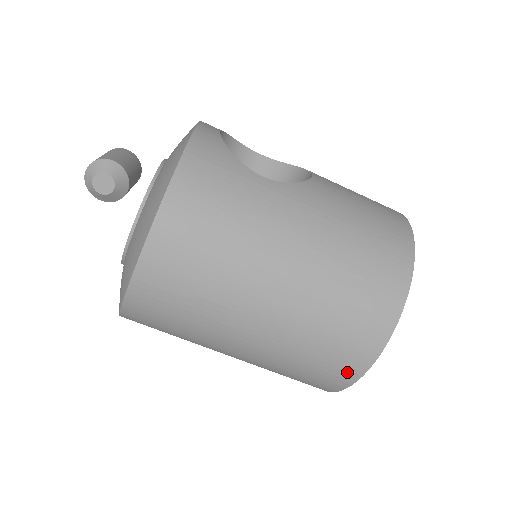
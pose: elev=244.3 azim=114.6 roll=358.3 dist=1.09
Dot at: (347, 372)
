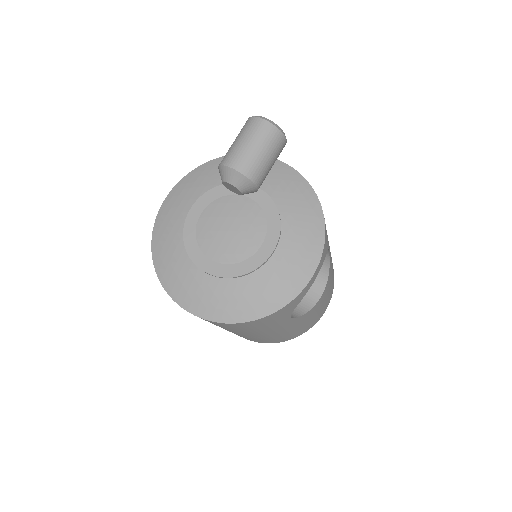
Dot at: occluded
